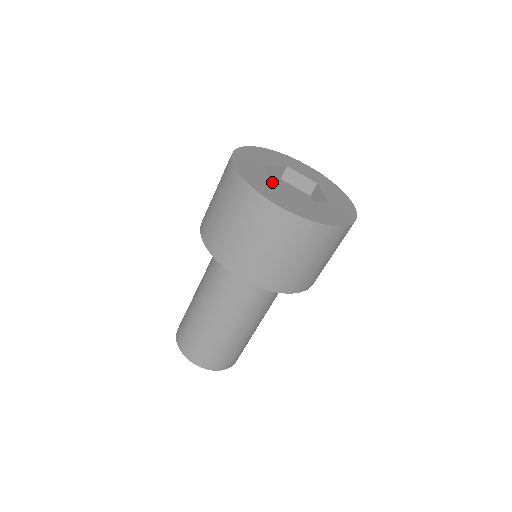
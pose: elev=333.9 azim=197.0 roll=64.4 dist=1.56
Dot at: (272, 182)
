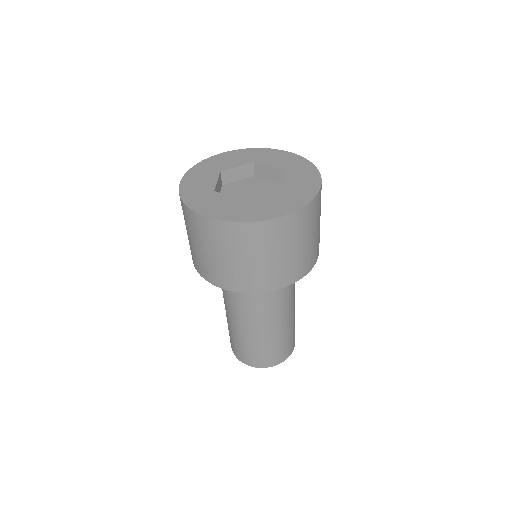
Dot at: (239, 183)
